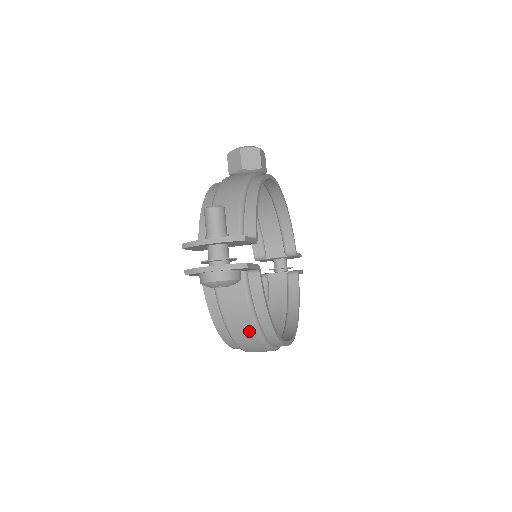
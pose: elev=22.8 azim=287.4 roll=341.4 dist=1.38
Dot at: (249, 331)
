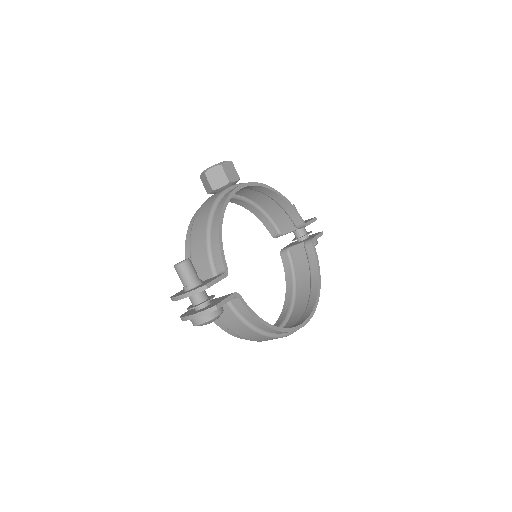
Dot at: (256, 335)
